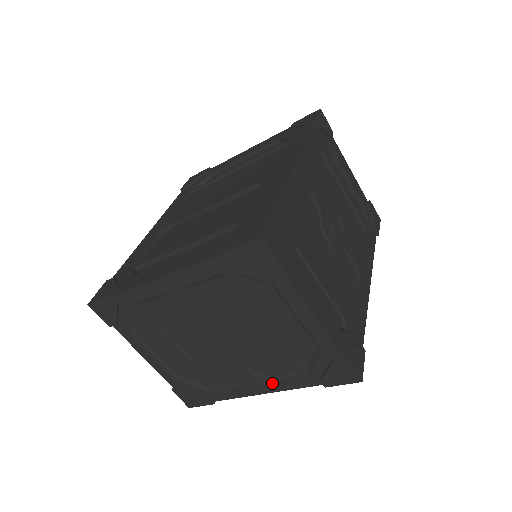
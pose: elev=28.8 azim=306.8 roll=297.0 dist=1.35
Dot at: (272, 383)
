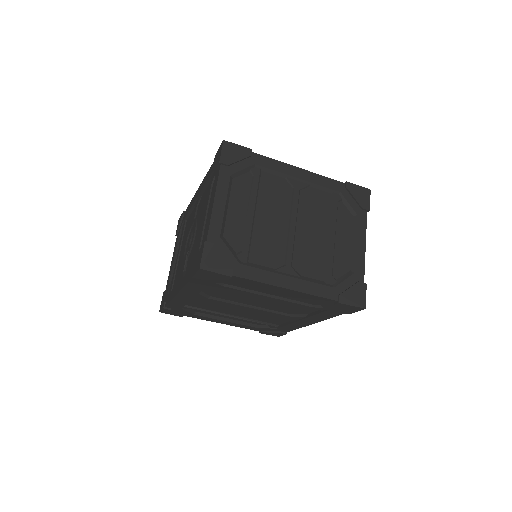
Dot at: (302, 281)
